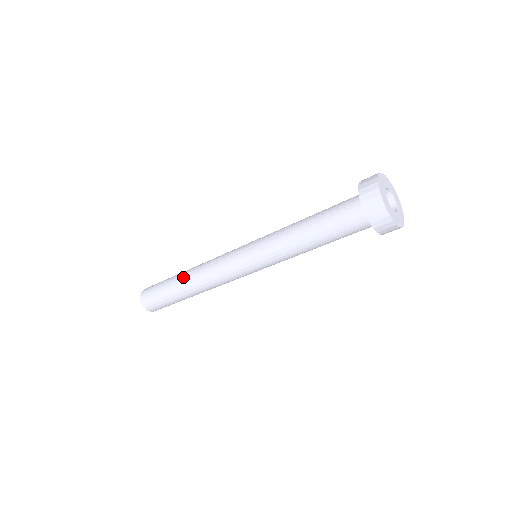
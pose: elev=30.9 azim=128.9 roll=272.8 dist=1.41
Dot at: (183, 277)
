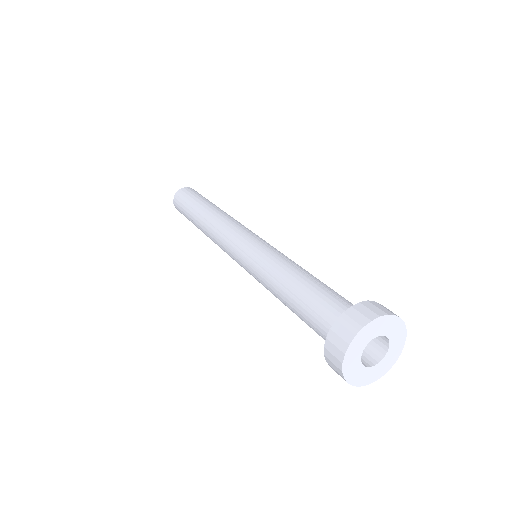
Dot at: occluded
